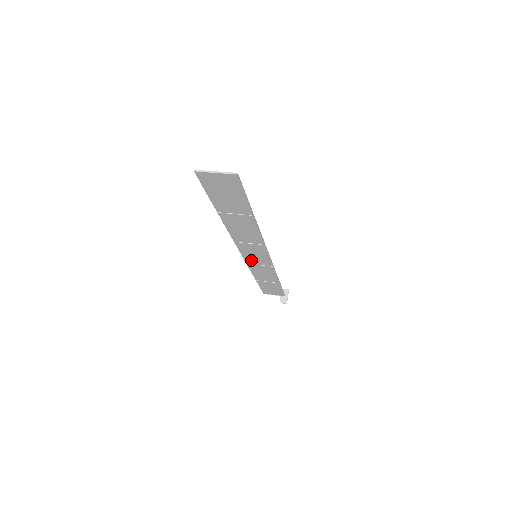
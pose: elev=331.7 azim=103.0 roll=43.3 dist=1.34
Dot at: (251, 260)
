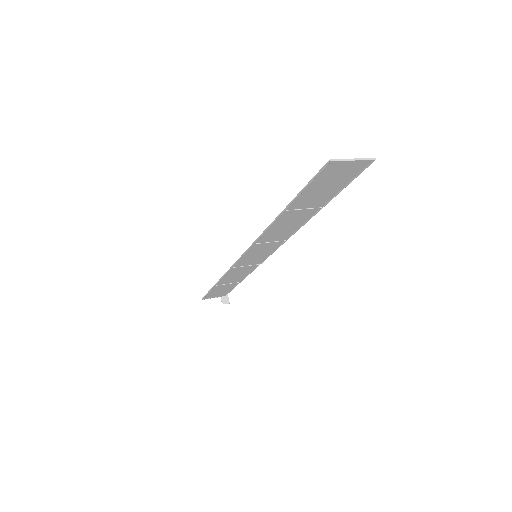
Dot at: (242, 262)
